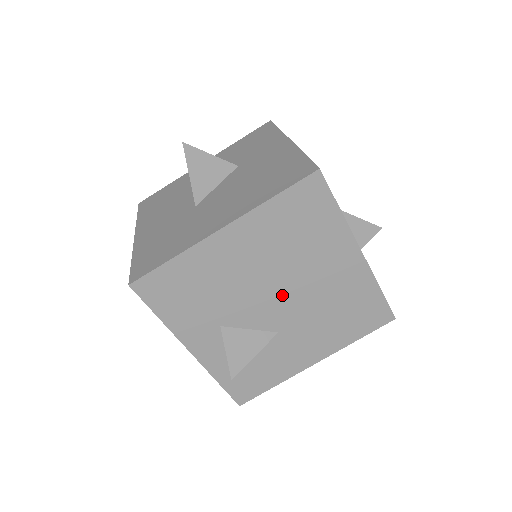
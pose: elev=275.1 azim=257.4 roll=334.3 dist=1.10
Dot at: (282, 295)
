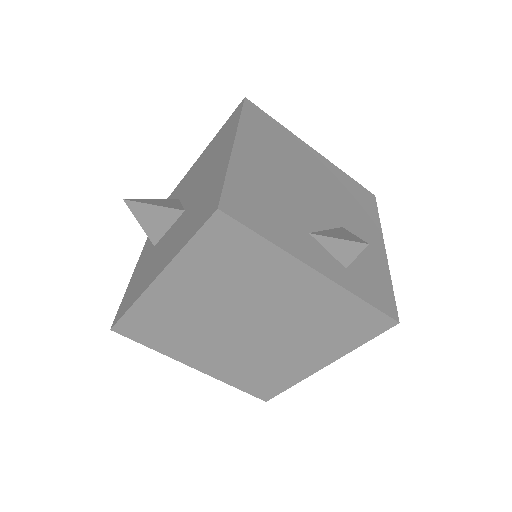
Dot at: (313, 192)
